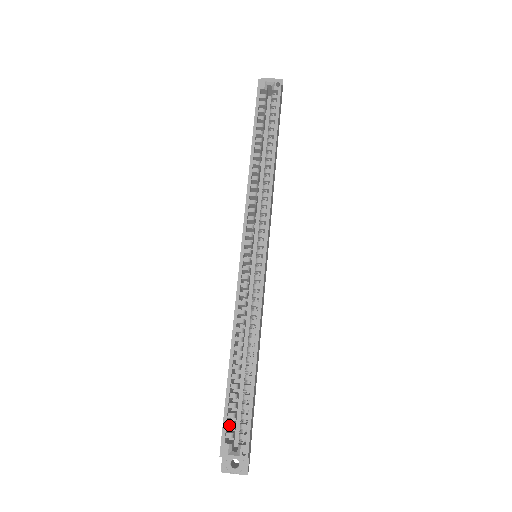
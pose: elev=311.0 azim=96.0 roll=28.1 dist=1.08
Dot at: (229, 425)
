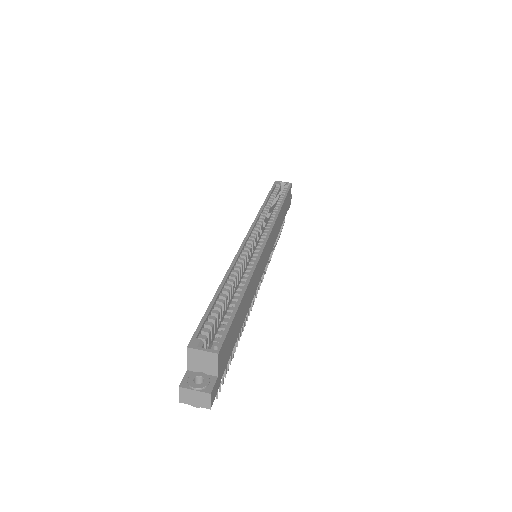
Dot at: (205, 329)
